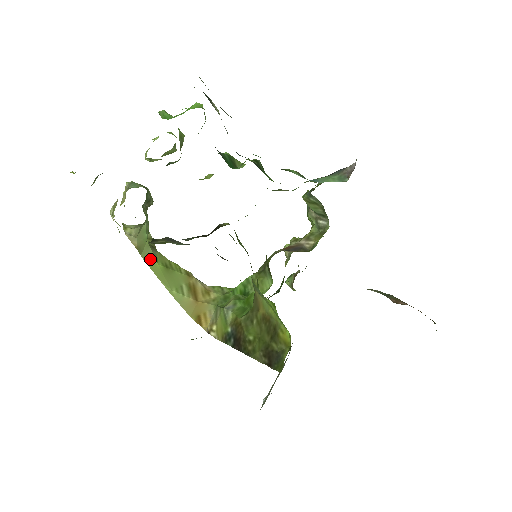
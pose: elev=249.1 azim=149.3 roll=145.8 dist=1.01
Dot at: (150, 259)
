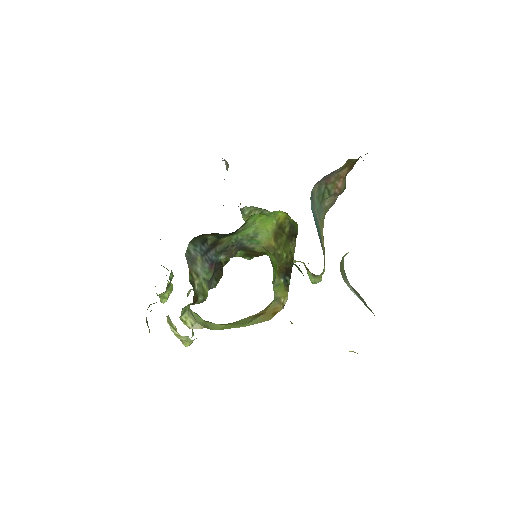
Dot at: (218, 327)
